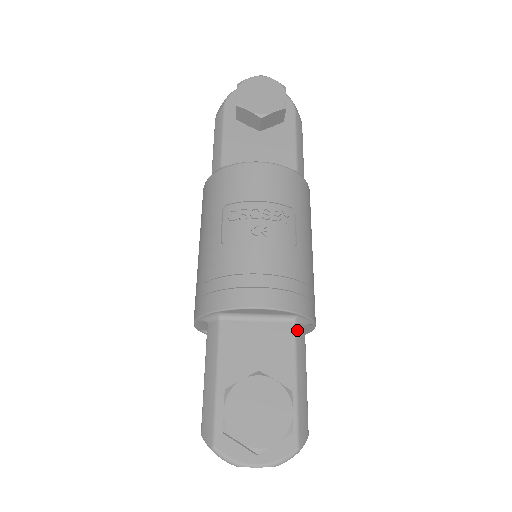
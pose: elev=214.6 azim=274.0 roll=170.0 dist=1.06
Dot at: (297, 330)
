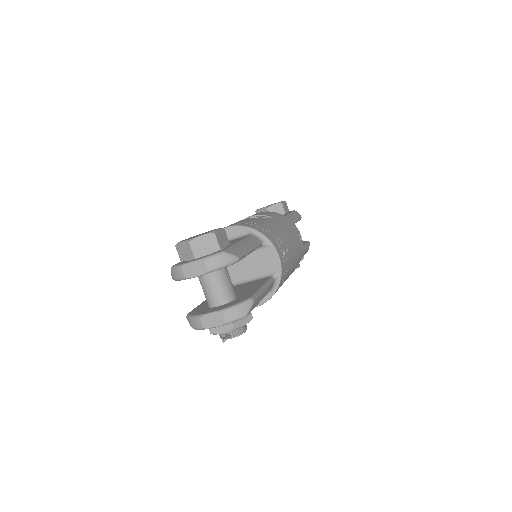
Dot at: (251, 236)
